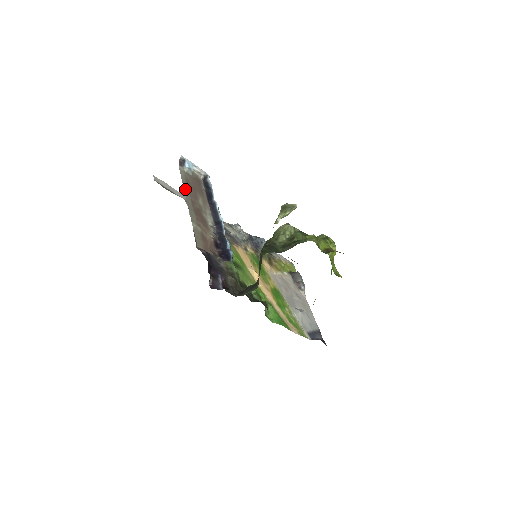
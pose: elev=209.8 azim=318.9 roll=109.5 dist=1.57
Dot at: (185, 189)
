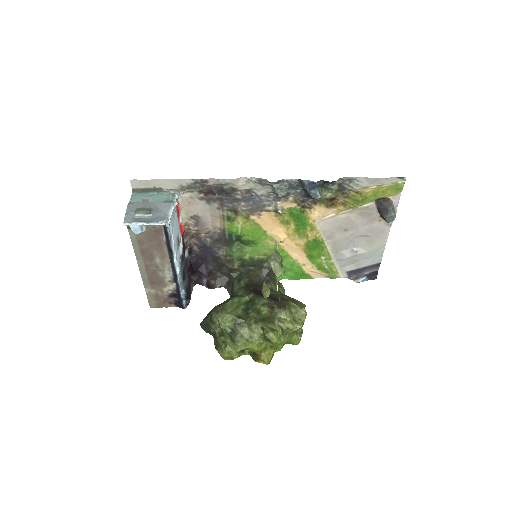
Dot at: (137, 256)
